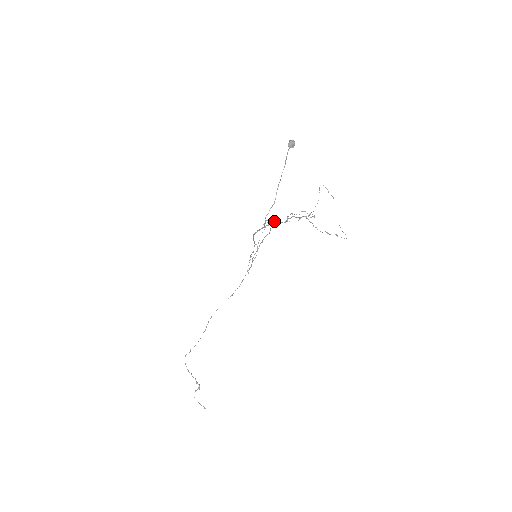
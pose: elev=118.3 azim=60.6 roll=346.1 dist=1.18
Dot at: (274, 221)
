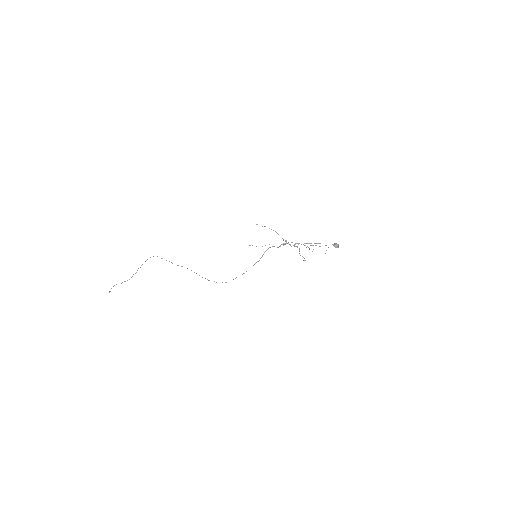
Dot at: occluded
